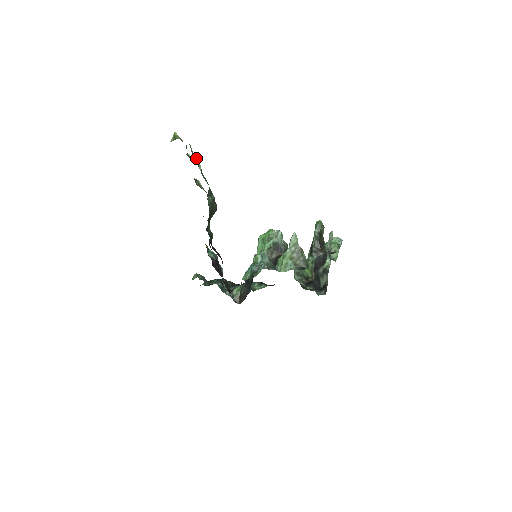
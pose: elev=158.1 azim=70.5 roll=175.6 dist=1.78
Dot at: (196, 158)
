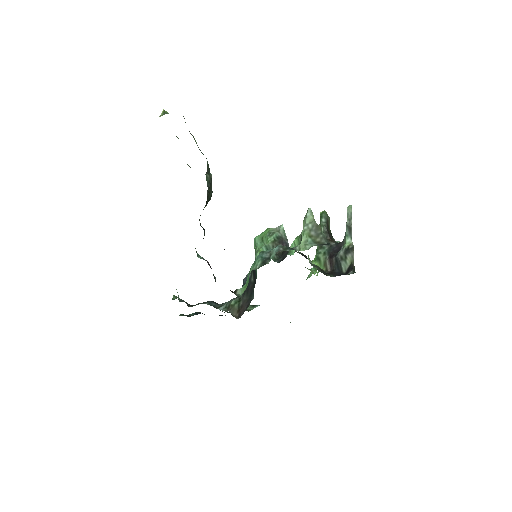
Dot at: occluded
